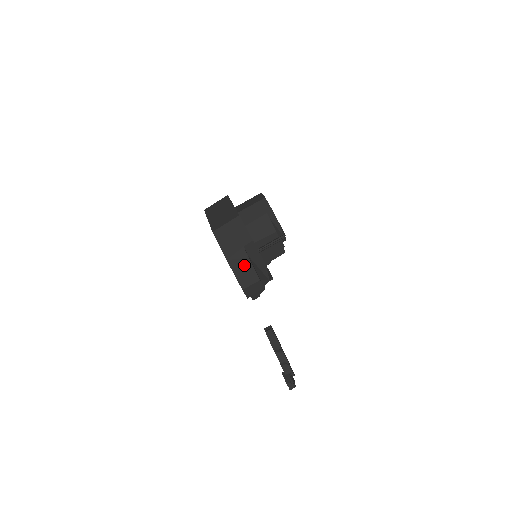
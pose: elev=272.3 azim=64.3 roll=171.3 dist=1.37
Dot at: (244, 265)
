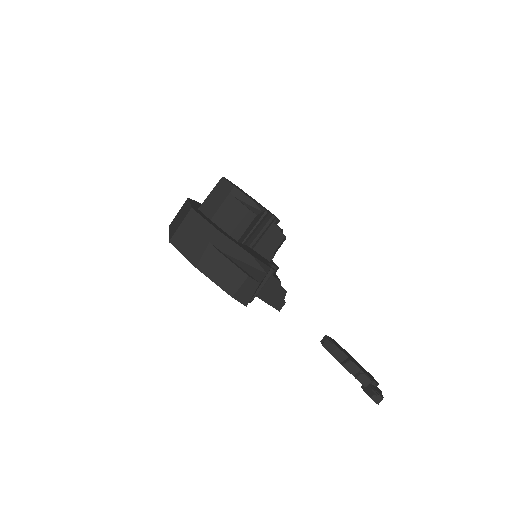
Dot at: (220, 265)
